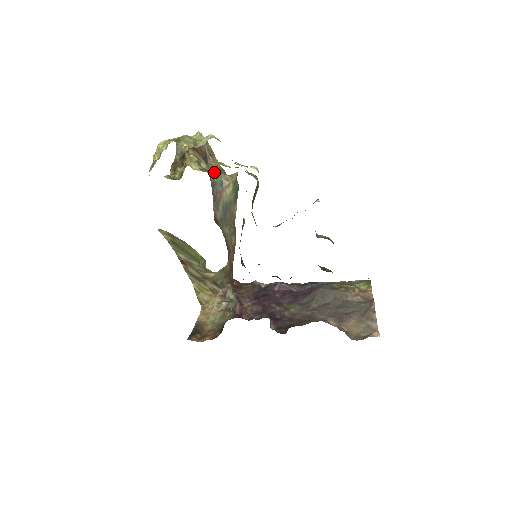
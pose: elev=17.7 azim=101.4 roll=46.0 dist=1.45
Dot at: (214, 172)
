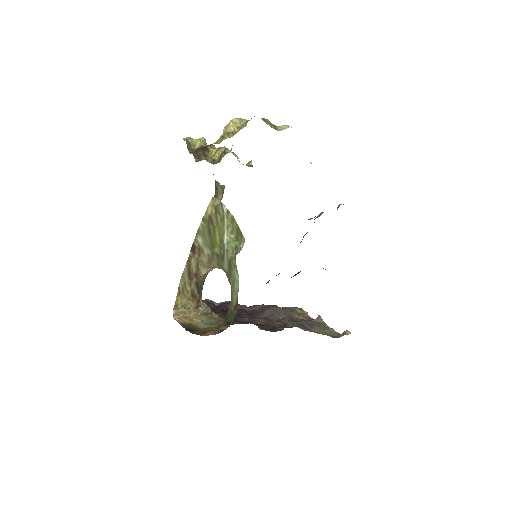
Dot at: (251, 165)
